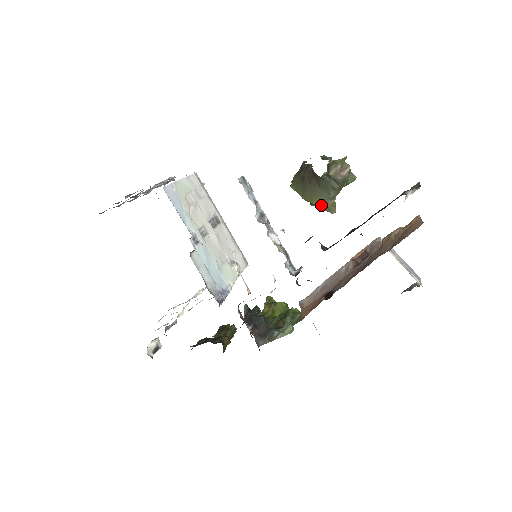
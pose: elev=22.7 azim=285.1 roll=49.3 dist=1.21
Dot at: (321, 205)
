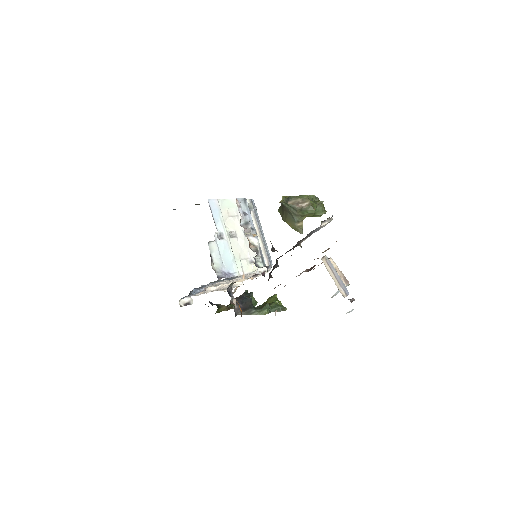
Dot at: (292, 226)
